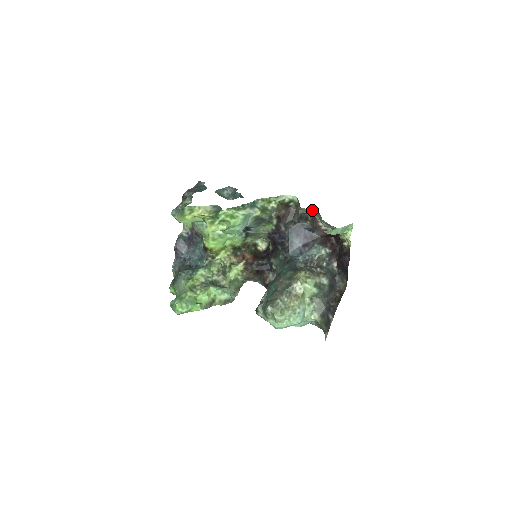
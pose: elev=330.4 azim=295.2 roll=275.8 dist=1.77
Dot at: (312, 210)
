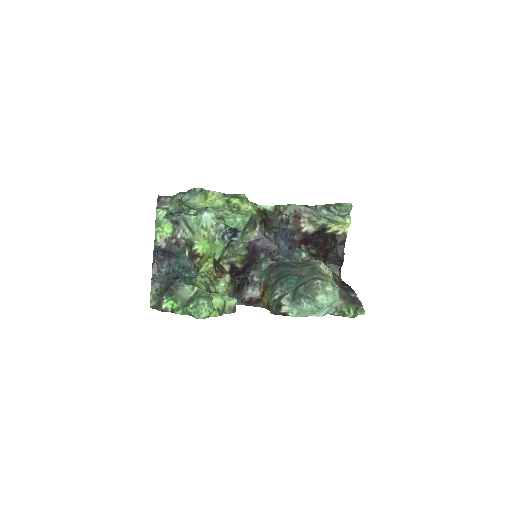
Dot at: (303, 207)
